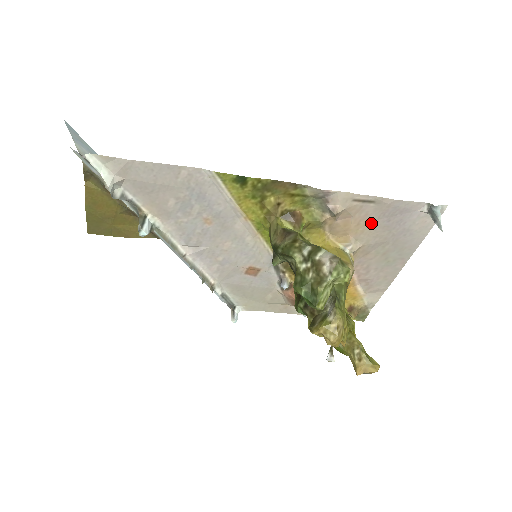
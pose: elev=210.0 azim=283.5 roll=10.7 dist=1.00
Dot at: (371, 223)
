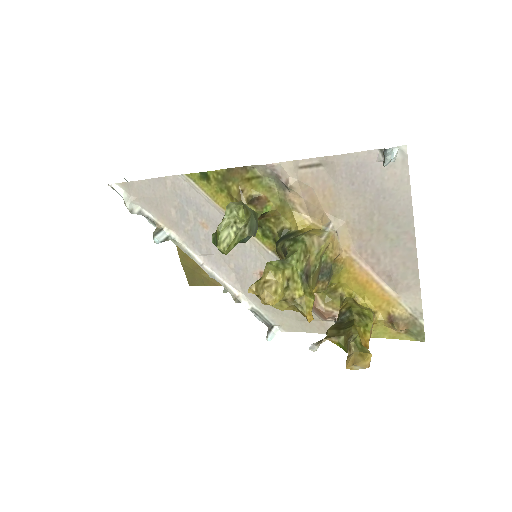
Dot at: (336, 191)
